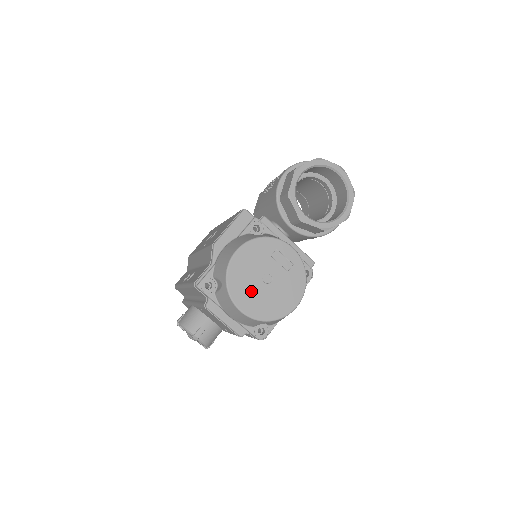
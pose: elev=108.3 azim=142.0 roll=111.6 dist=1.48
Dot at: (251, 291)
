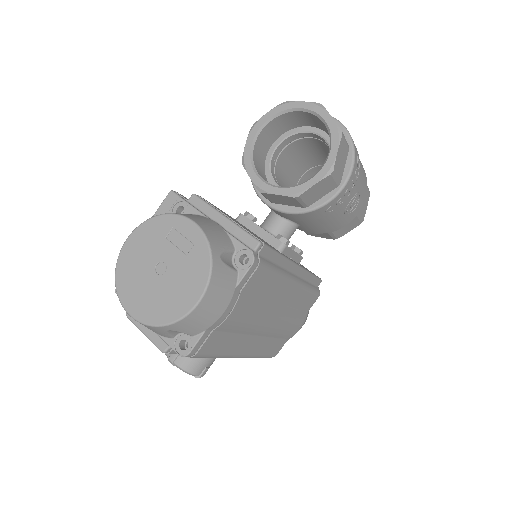
Dot at: (141, 287)
